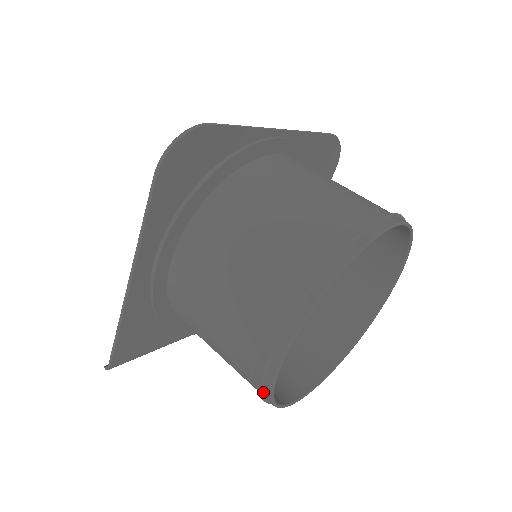
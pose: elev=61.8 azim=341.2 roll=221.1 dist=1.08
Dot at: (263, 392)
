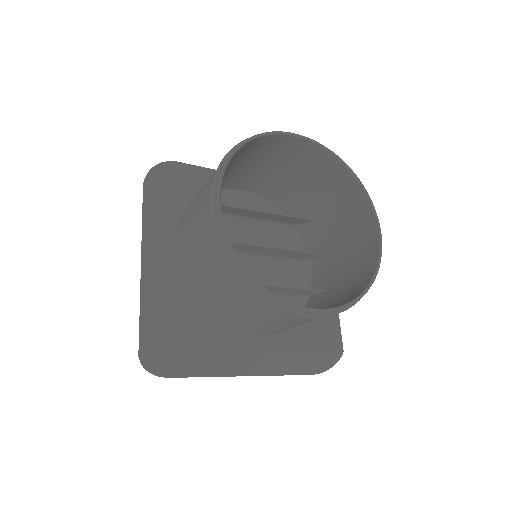
Dot at: (230, 259)
